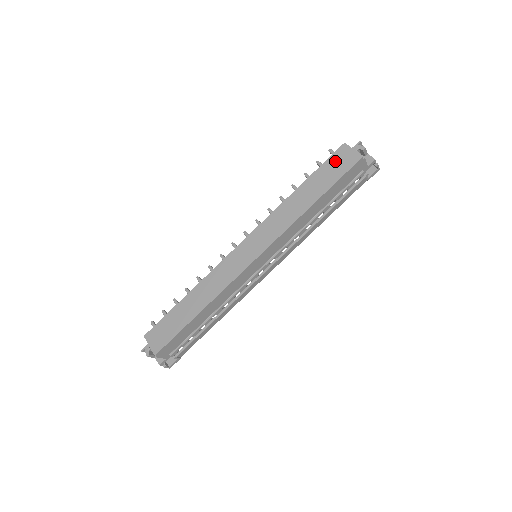
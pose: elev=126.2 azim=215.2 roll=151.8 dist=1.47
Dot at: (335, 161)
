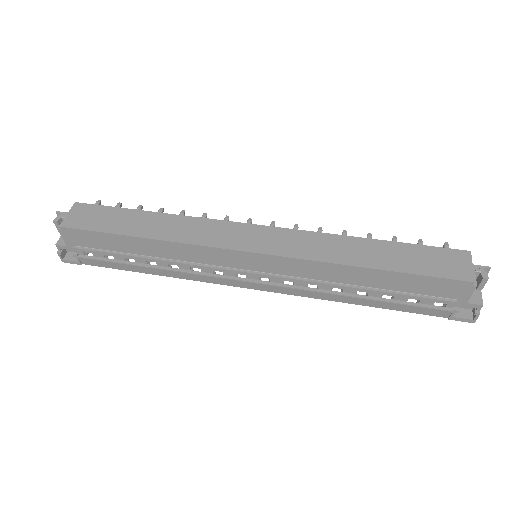
Dot at: (441, 256)
